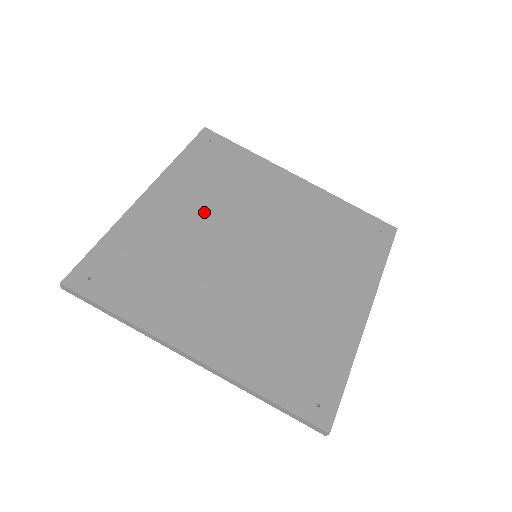
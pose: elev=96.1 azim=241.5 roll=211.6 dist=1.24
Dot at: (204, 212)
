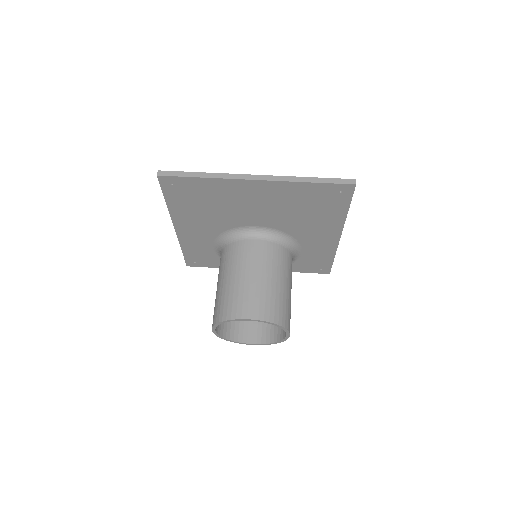
Dot at: occluded
